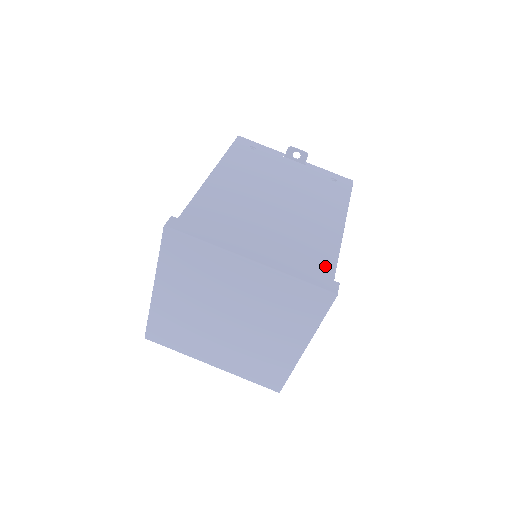
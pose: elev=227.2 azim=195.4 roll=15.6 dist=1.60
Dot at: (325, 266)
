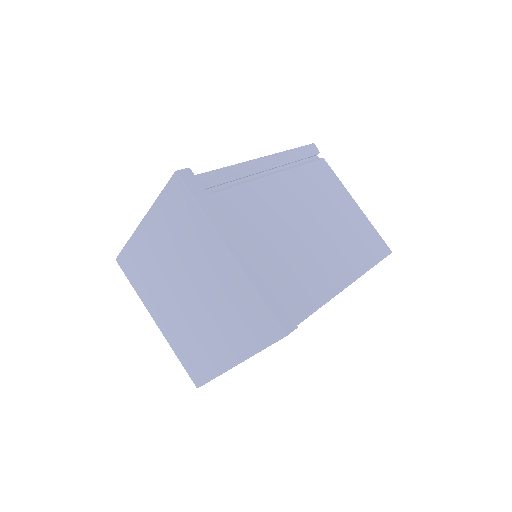
Dot at: occluded
